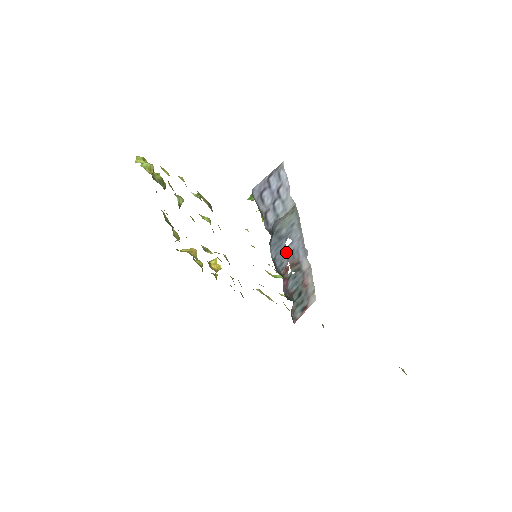
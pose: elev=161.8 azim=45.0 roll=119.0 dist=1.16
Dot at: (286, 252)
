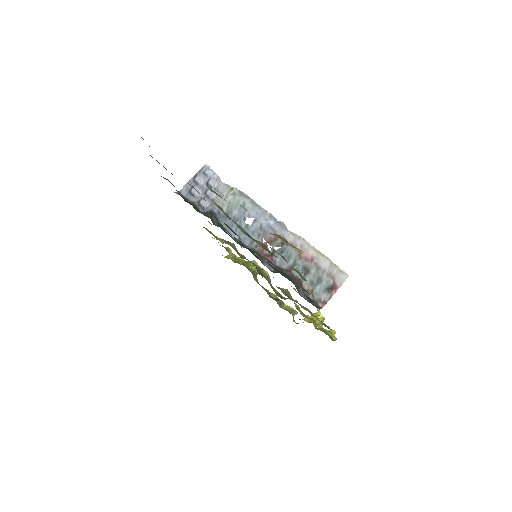
Dot at: (252, 230)
